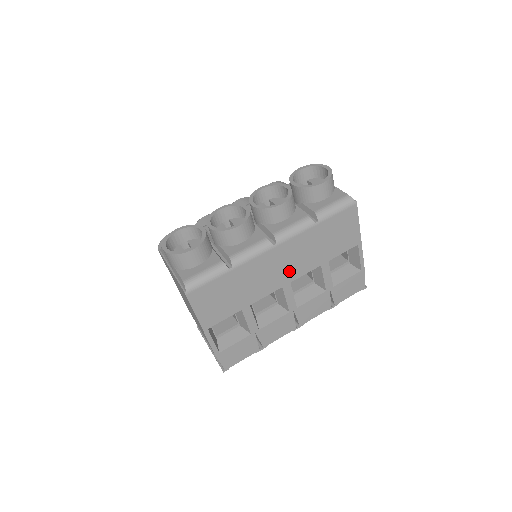
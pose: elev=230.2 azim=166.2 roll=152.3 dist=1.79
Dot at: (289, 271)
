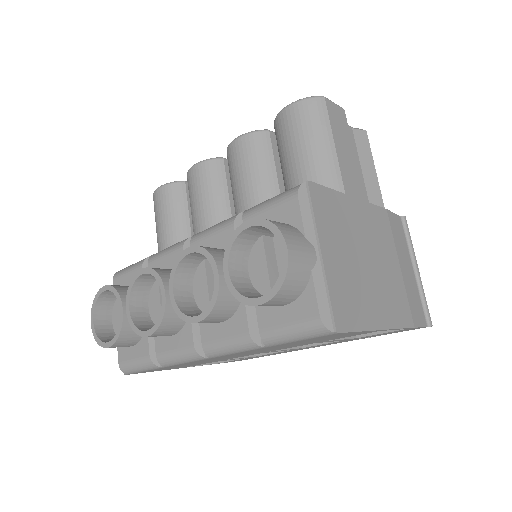
Dot at: (257, 352)
